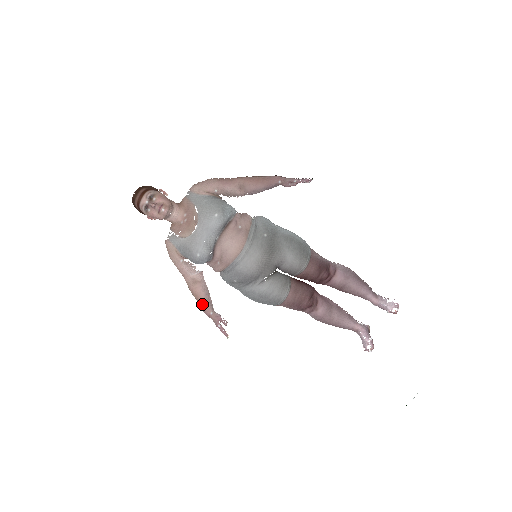
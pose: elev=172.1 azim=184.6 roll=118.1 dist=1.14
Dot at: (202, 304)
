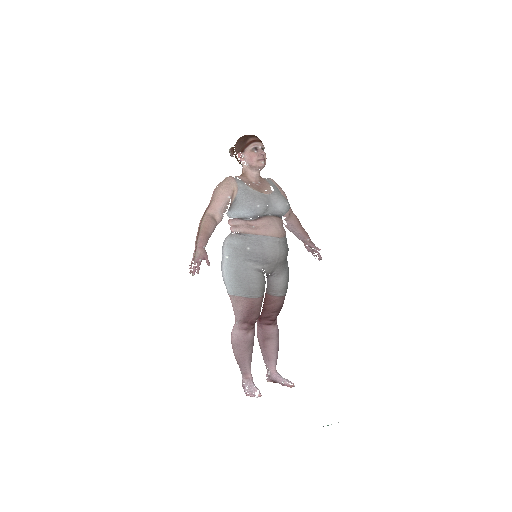
Dot at: (205, 235)
